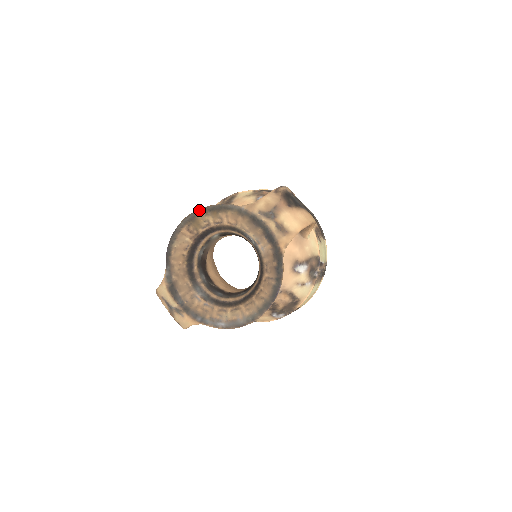
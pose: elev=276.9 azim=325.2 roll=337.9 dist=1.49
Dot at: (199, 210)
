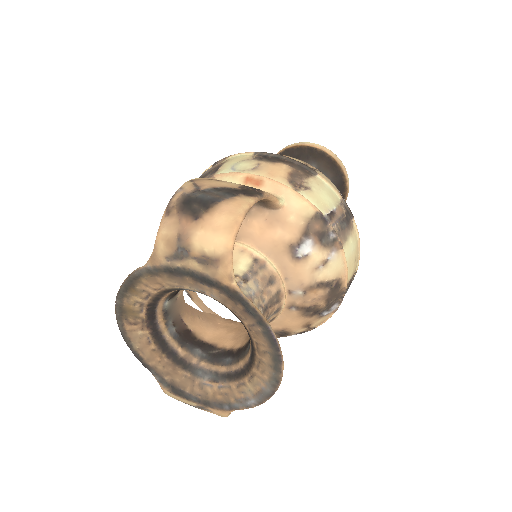
Dot at: (117, 298)
